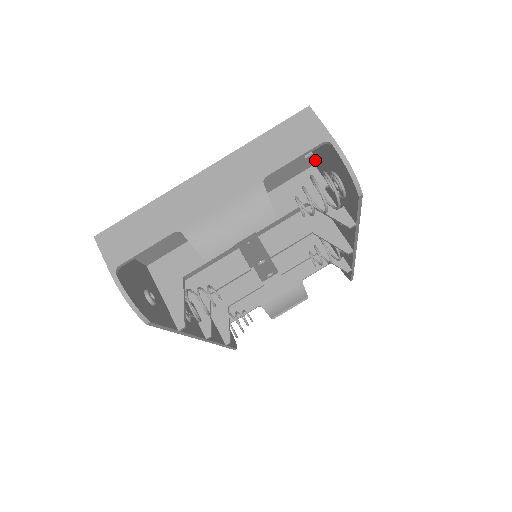
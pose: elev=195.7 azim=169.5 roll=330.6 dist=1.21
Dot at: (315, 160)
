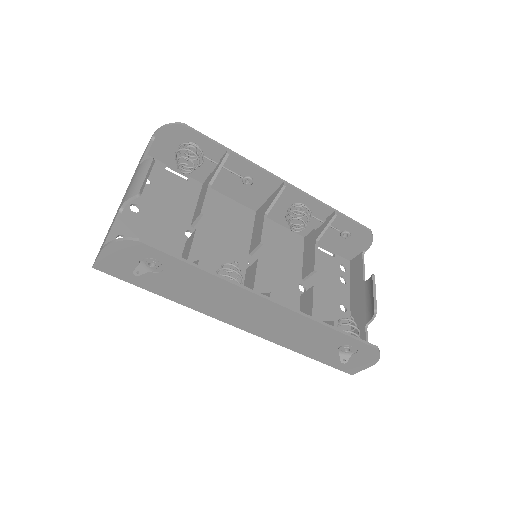
Dot at: (195, 178)
